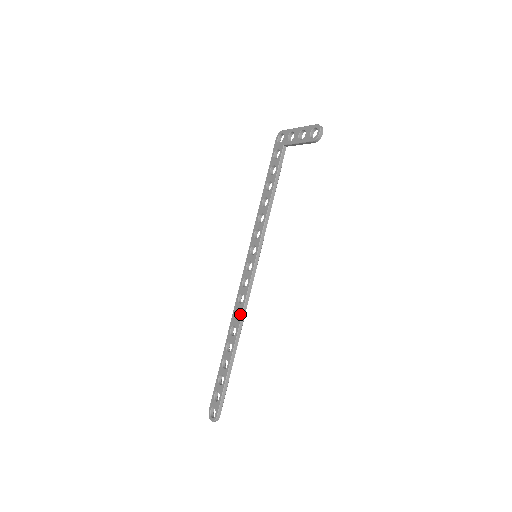
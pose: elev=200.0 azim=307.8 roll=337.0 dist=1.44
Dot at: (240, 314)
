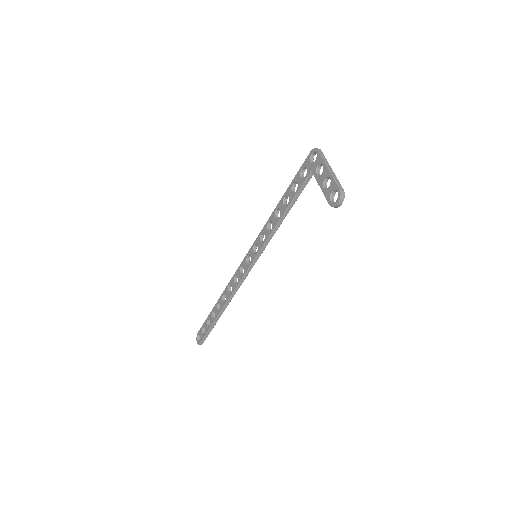
Dot at: (231, 292)
